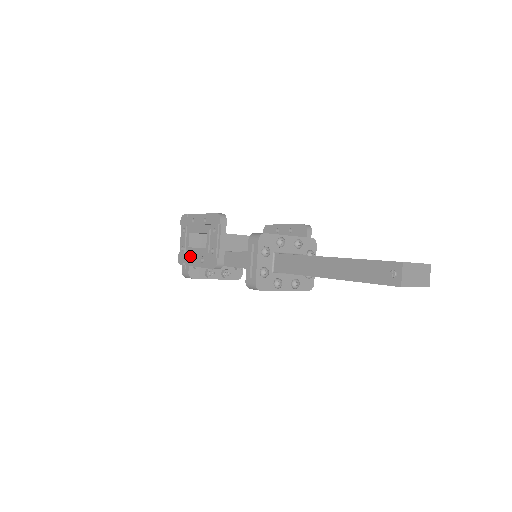
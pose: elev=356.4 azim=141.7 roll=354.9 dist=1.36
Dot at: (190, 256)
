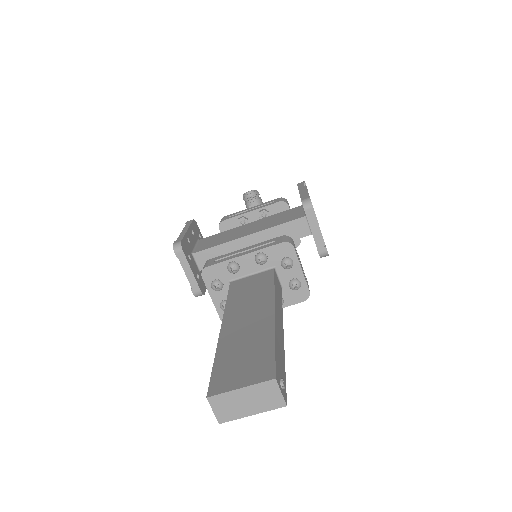
Dot at: occluded
